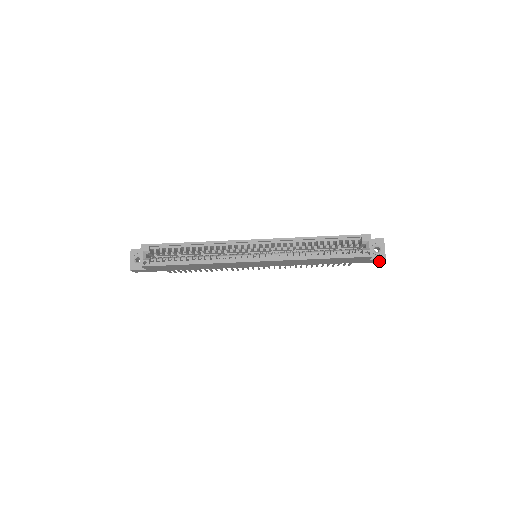
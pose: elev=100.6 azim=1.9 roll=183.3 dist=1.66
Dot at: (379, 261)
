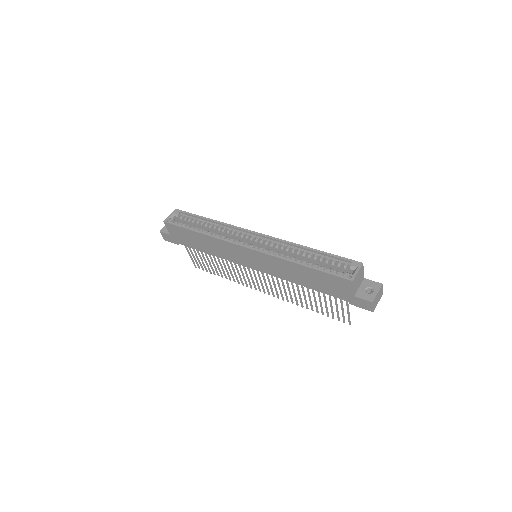
Dot at: (368, 306)
